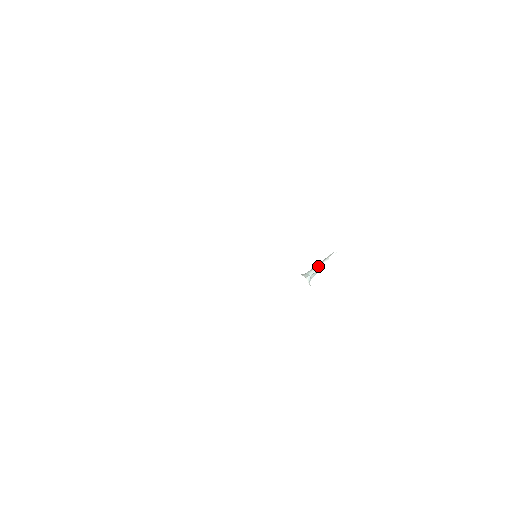
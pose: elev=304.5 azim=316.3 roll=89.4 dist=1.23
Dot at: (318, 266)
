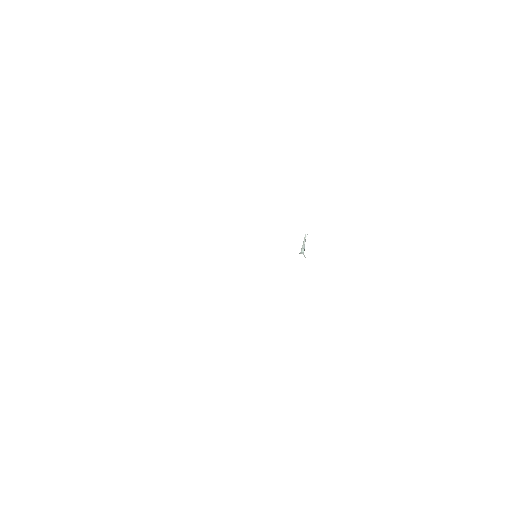
Dot at: (304, 246)
